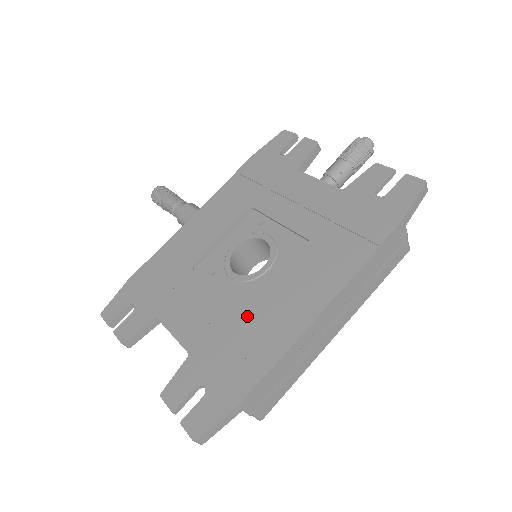
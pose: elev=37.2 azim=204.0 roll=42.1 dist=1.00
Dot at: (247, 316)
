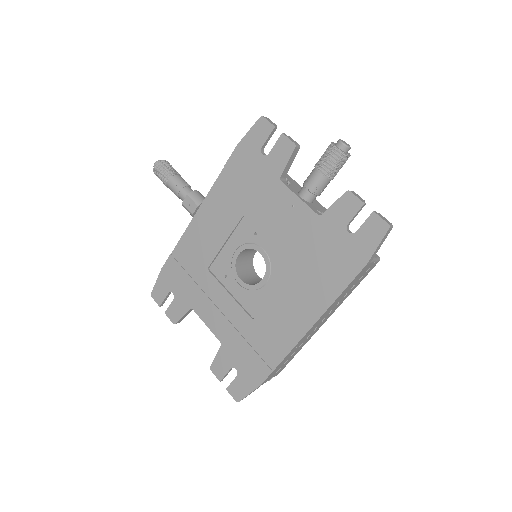
Dot at: (256, 323)
